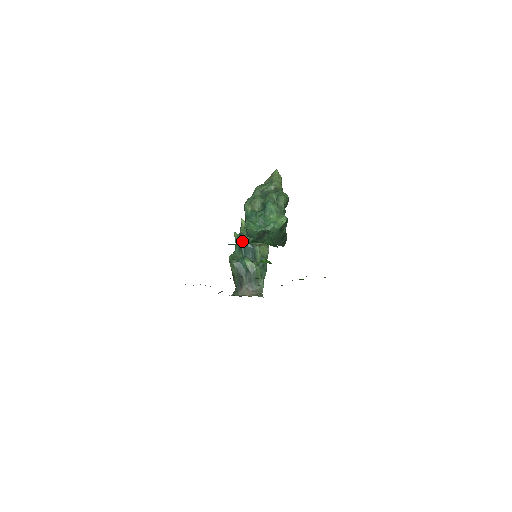
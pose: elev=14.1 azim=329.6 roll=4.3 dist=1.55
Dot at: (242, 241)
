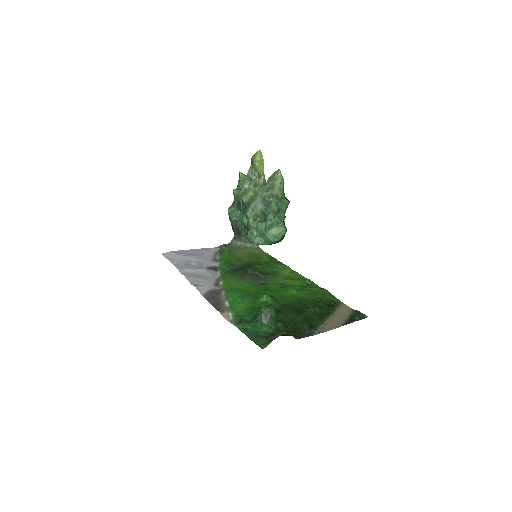
Dot at: (241, 202)
